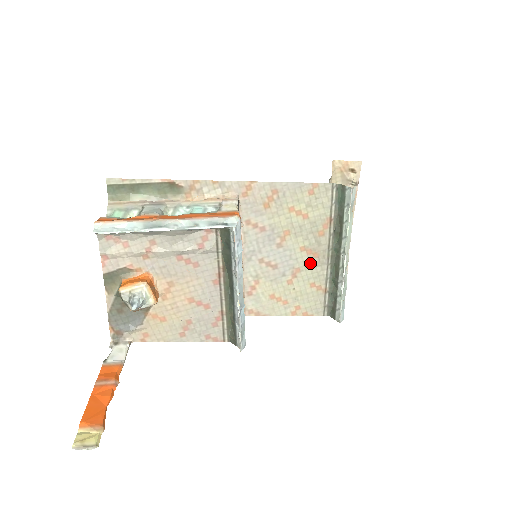
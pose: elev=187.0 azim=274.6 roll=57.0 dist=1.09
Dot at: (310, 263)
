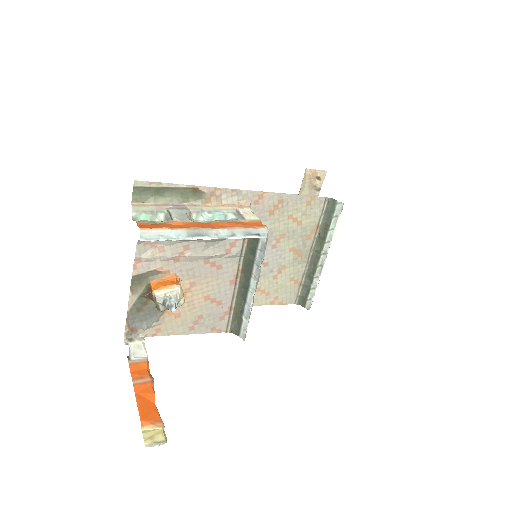
Dot at: (294, 261)
